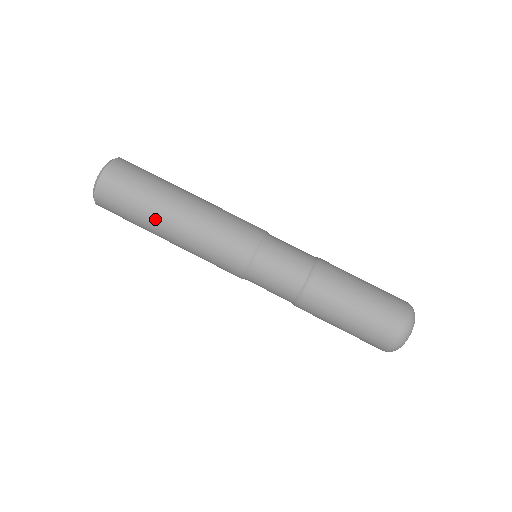
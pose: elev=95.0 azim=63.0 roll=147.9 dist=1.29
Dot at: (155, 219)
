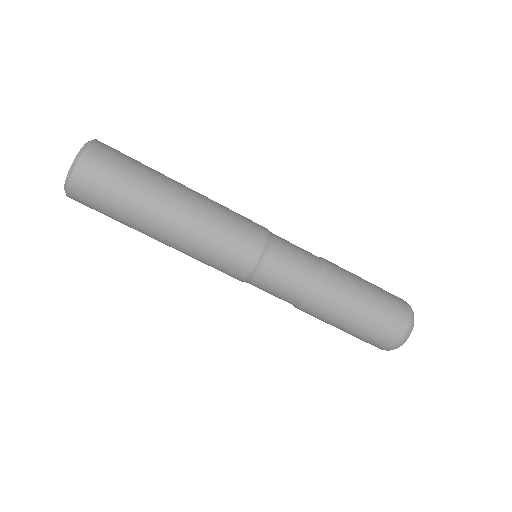
Dot at: occluded
